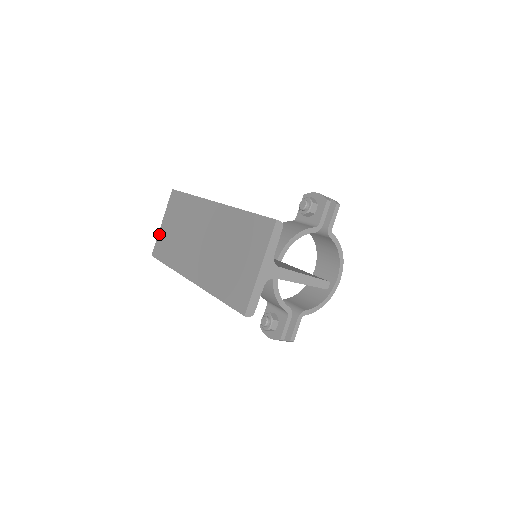
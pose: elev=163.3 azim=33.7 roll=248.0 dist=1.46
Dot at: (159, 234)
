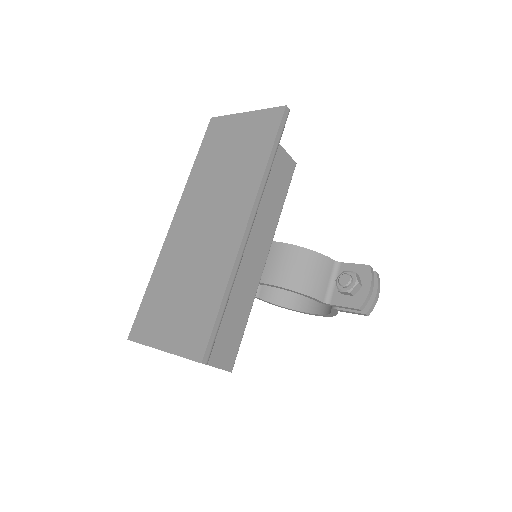
Dot at: (233, 117)
